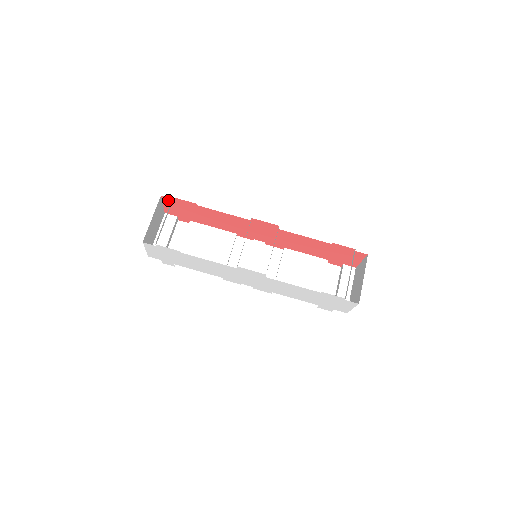
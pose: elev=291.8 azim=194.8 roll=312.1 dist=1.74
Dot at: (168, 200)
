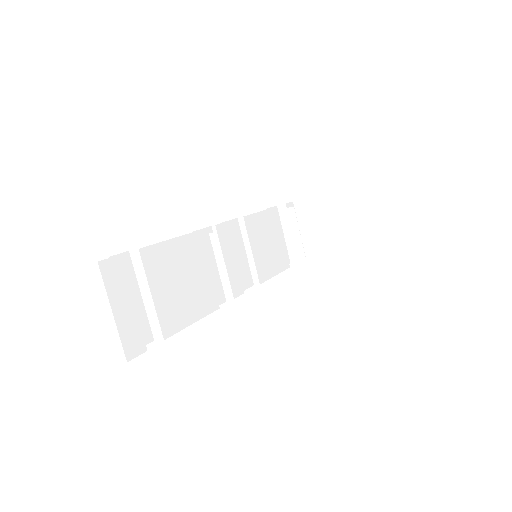
Dot at: occluded
